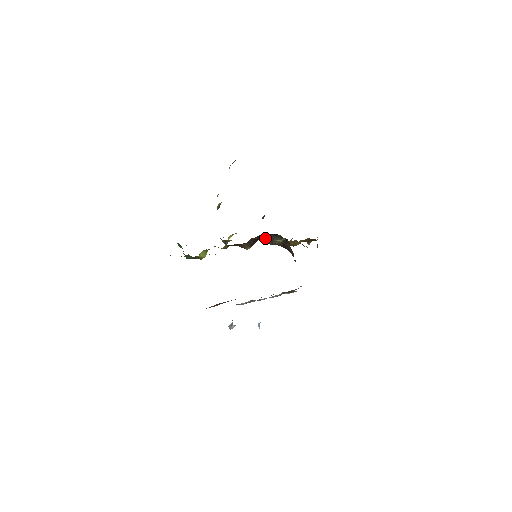
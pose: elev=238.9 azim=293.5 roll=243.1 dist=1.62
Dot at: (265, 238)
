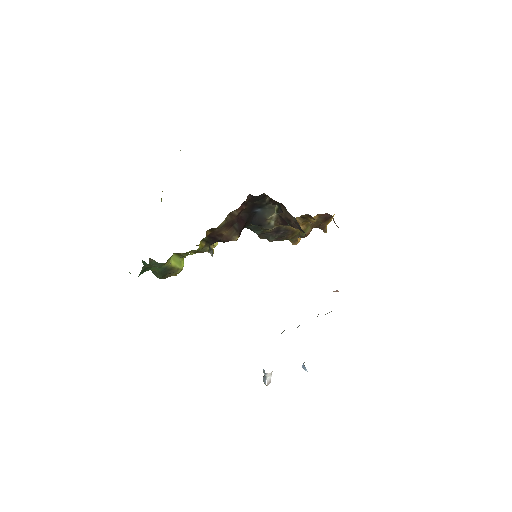
Dot at: (255, 221)
